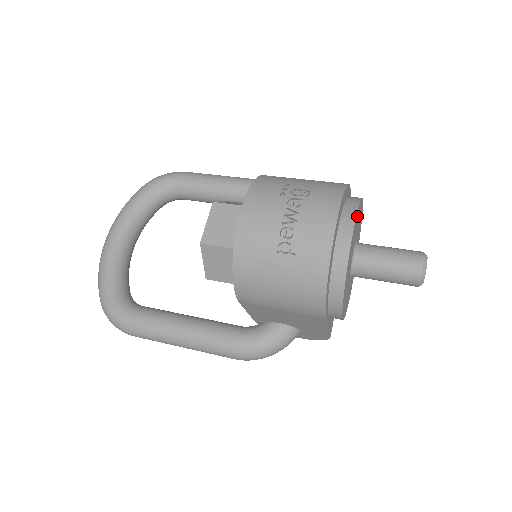
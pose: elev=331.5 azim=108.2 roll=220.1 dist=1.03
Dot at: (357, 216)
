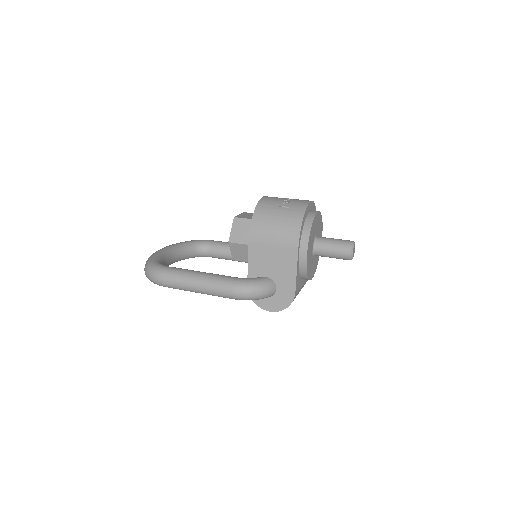
Dot at: (320, 218)
